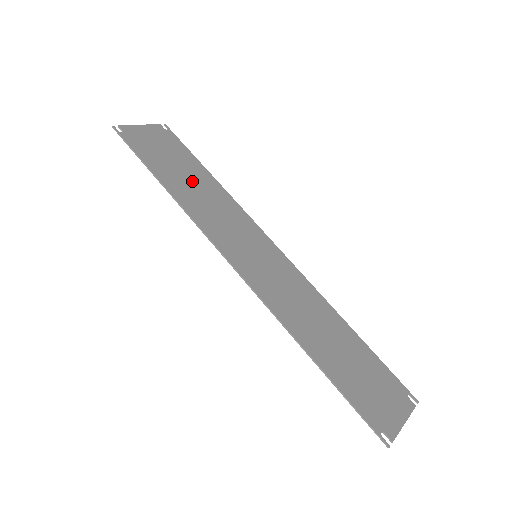
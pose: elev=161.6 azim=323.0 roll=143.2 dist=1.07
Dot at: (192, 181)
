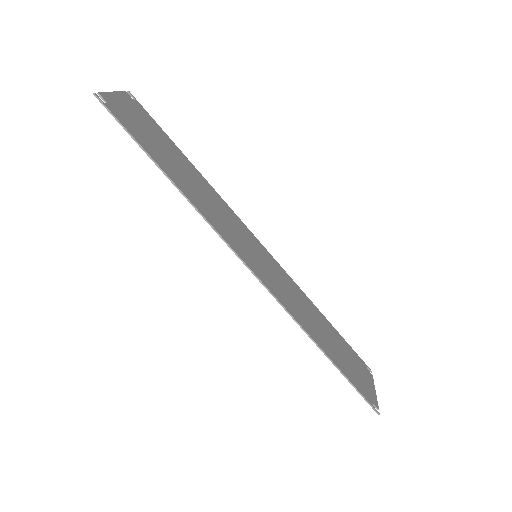
Dot at: (183, 171)
